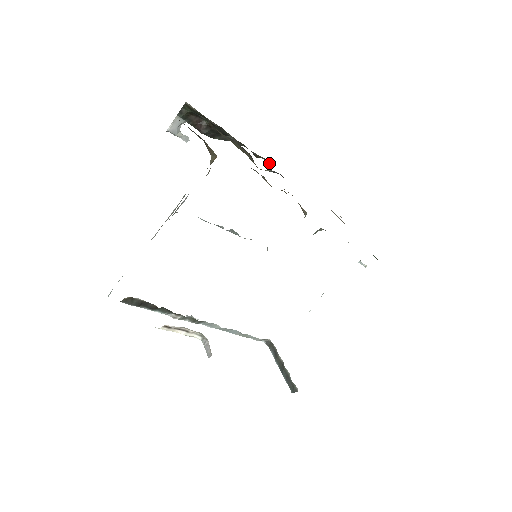
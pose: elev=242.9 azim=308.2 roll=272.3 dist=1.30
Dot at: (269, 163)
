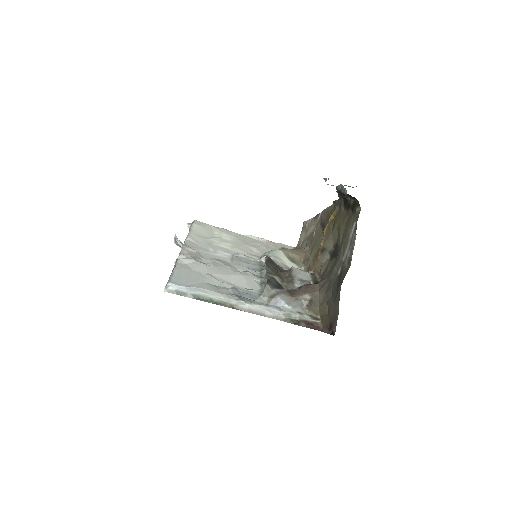
Dot at: (332, 204)
